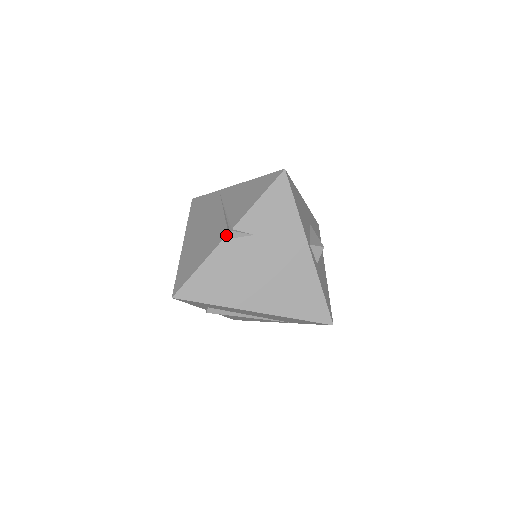
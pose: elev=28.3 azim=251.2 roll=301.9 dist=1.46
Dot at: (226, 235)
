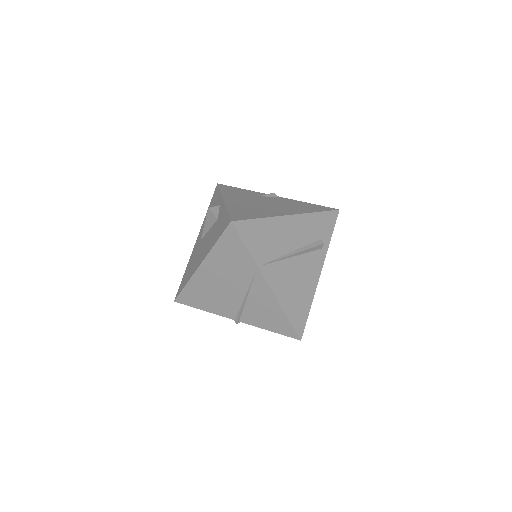
Dot at: occluded
